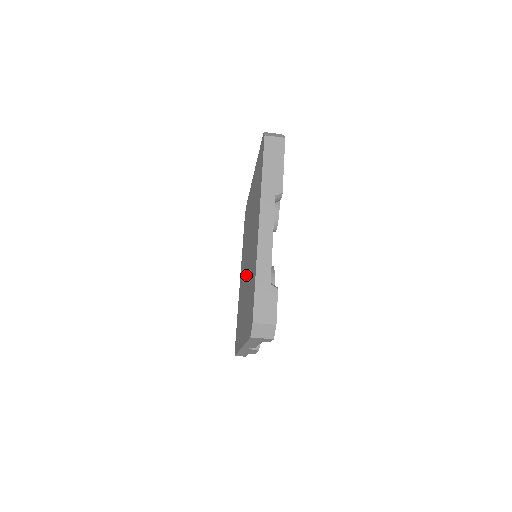
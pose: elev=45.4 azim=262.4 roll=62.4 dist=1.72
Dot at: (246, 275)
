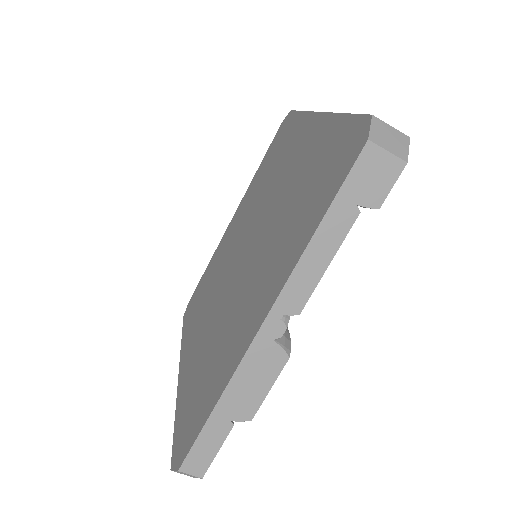
Dot at: (247, 261)
